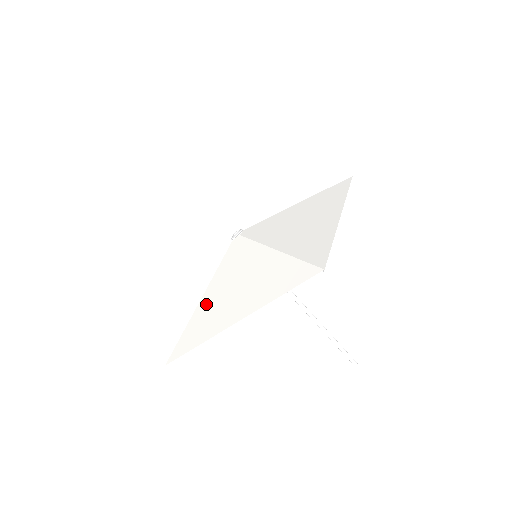
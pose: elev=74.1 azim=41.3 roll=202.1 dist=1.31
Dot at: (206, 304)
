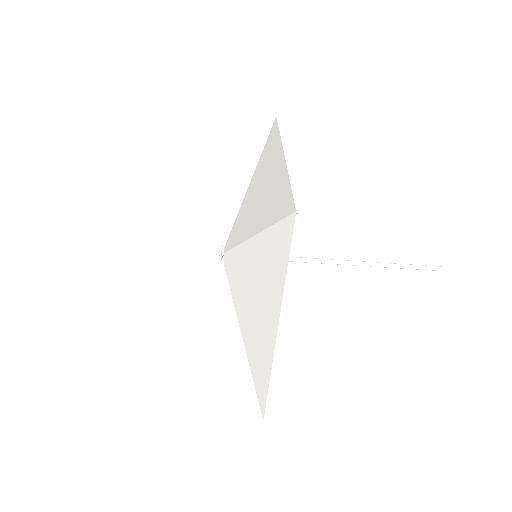
Dot at: occluded
